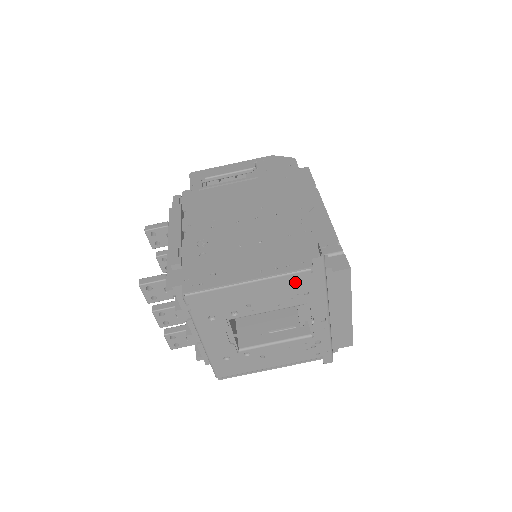
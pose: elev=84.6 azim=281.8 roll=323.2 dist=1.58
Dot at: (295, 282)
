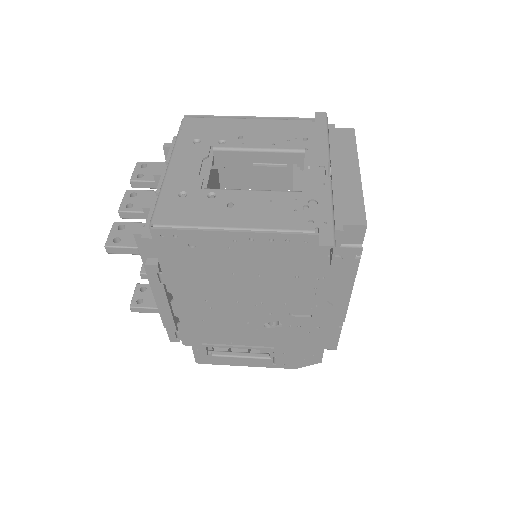
Dot at: (295, 127)
